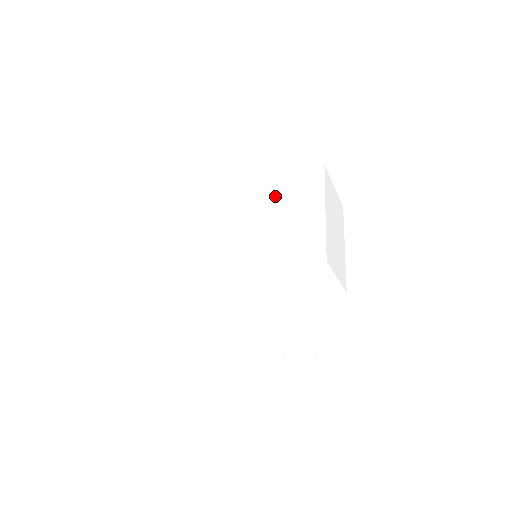
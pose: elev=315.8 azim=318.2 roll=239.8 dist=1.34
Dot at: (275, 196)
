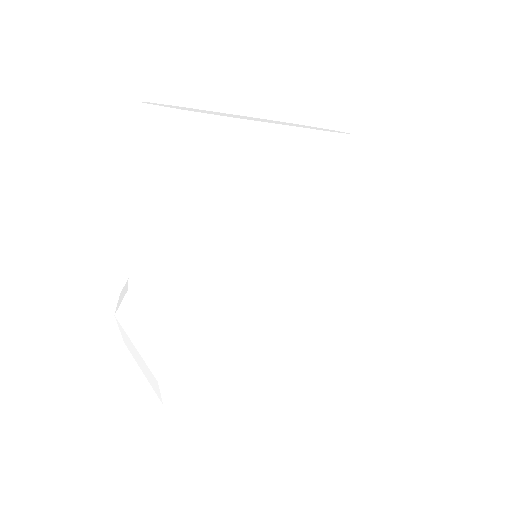
Dot at: (174, 217)
